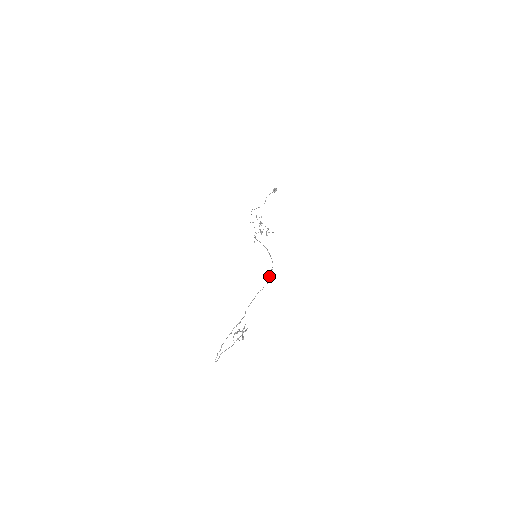
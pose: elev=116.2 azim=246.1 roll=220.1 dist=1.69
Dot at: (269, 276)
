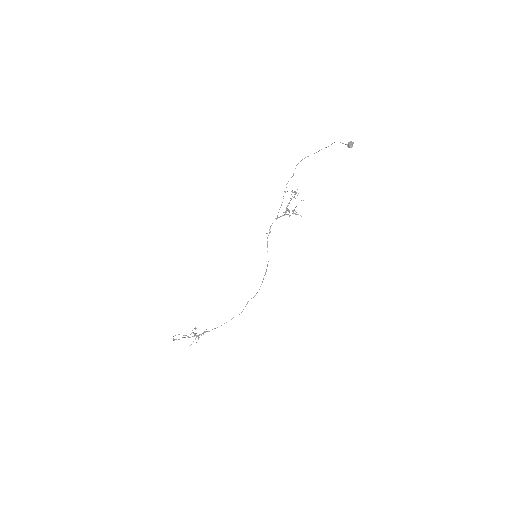
Dot at: (246, 304)
